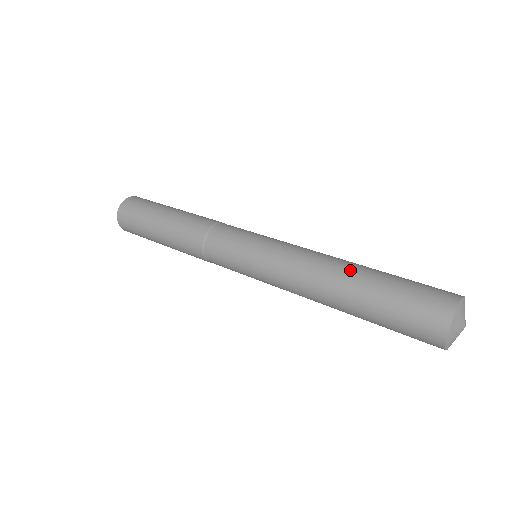
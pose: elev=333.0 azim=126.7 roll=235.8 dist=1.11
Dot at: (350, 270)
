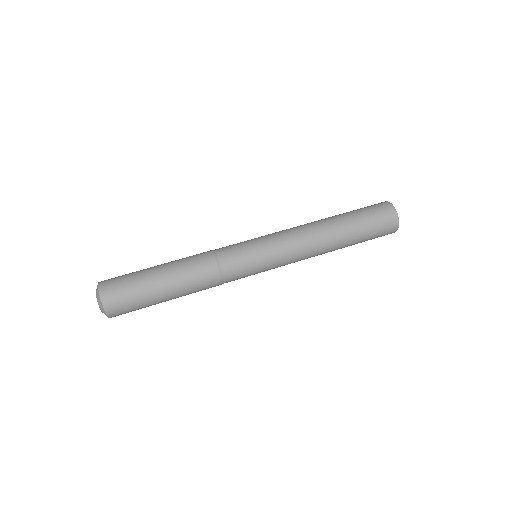
Dot at: (338, 236)
